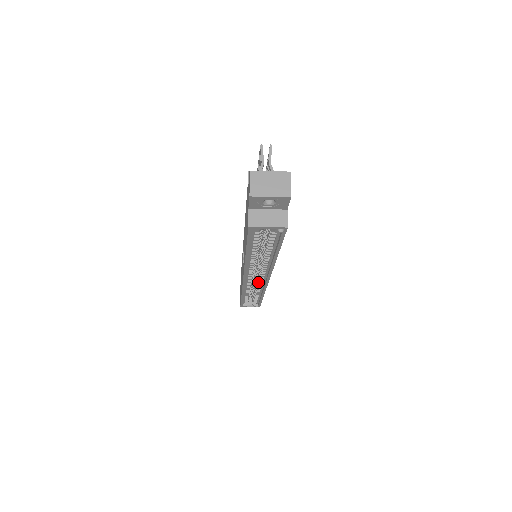
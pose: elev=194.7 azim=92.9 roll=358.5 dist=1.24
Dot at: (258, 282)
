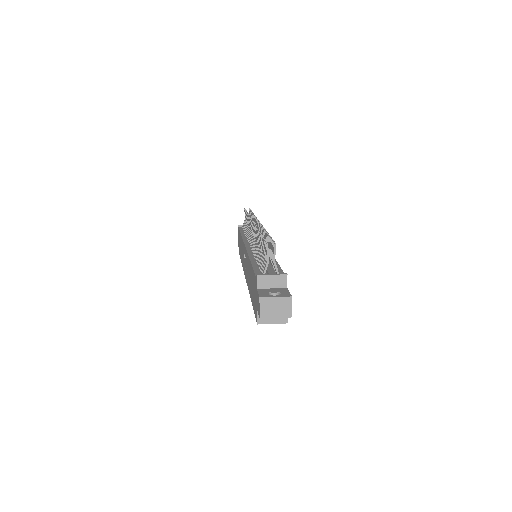
Dot at: occluded
